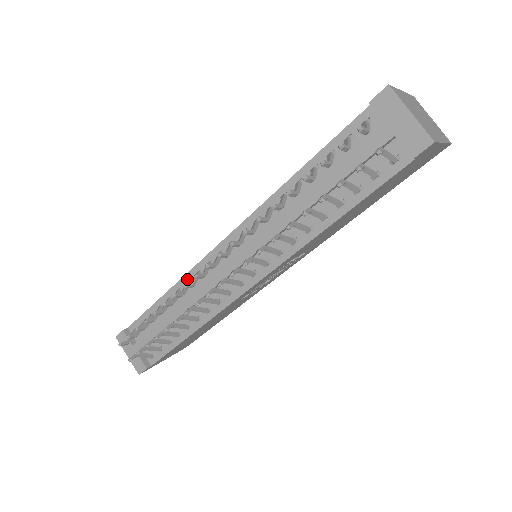
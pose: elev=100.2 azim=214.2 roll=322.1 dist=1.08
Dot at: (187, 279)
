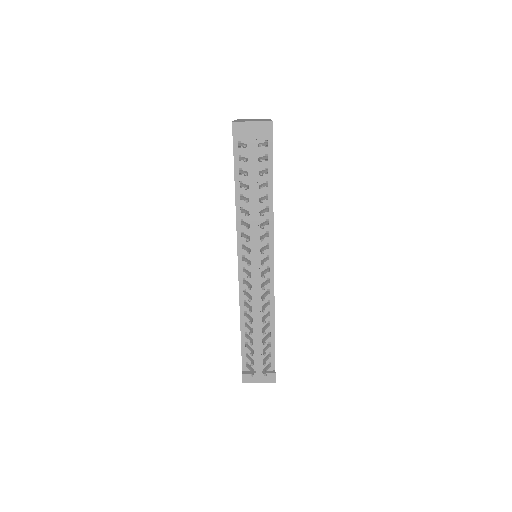
Dot at: (243, 304)
